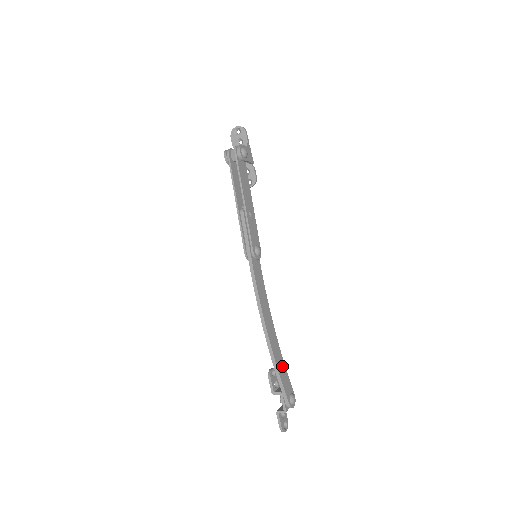
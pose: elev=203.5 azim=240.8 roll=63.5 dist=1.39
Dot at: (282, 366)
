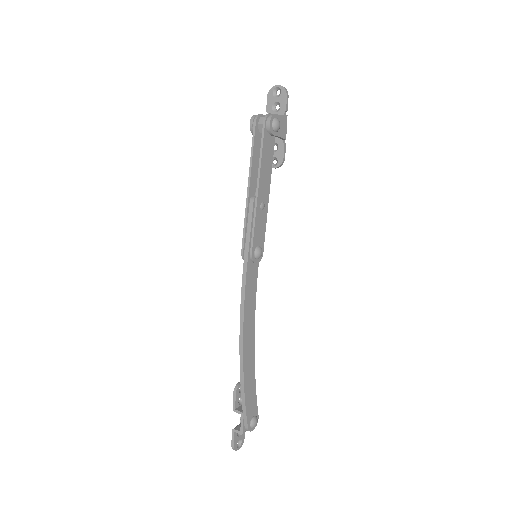
Dot at: (251, 386)
